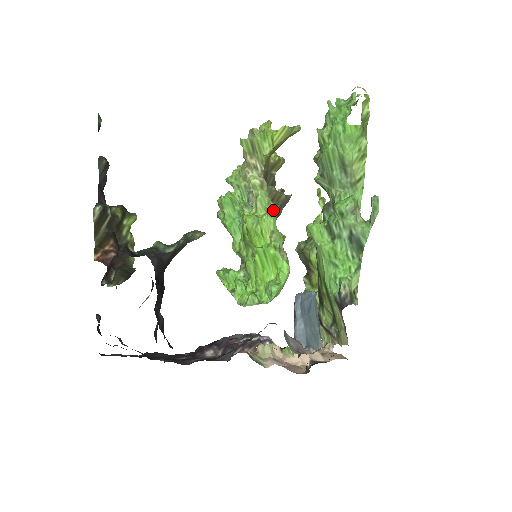
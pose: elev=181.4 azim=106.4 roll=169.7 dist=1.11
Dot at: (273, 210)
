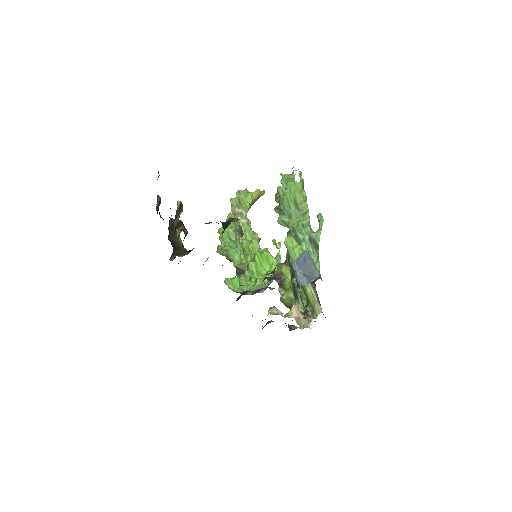
Dot at: (257, 236)
